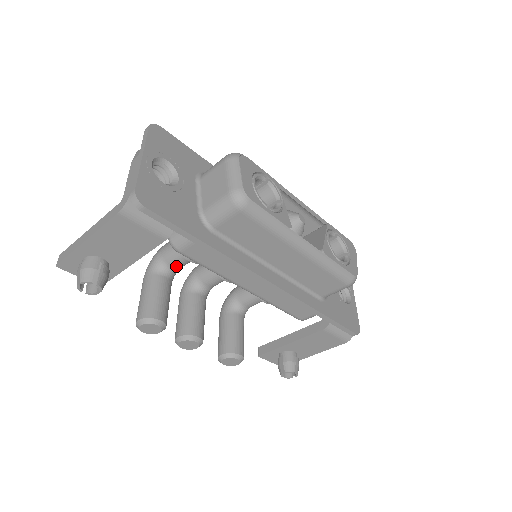
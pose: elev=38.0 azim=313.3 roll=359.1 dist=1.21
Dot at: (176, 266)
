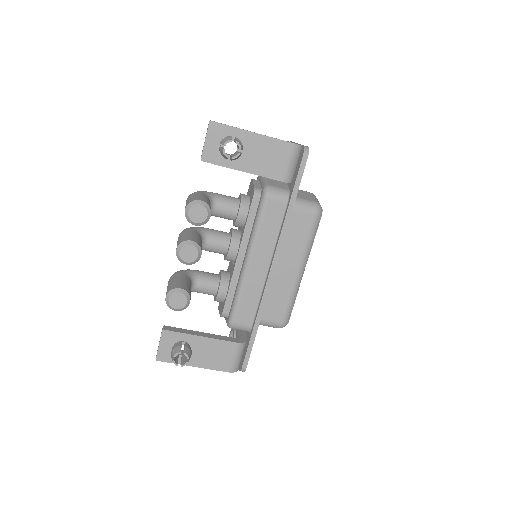
Dot at: (219, 209)
